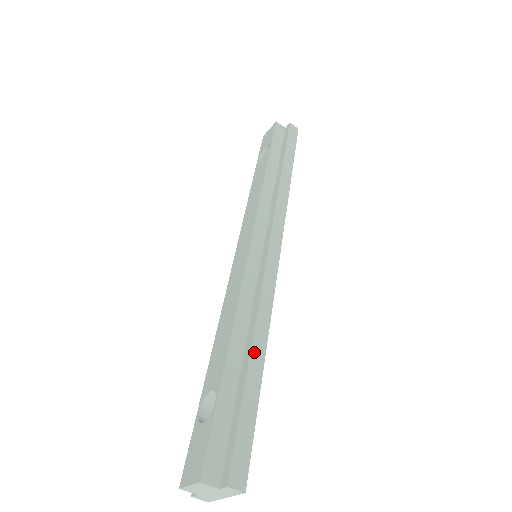
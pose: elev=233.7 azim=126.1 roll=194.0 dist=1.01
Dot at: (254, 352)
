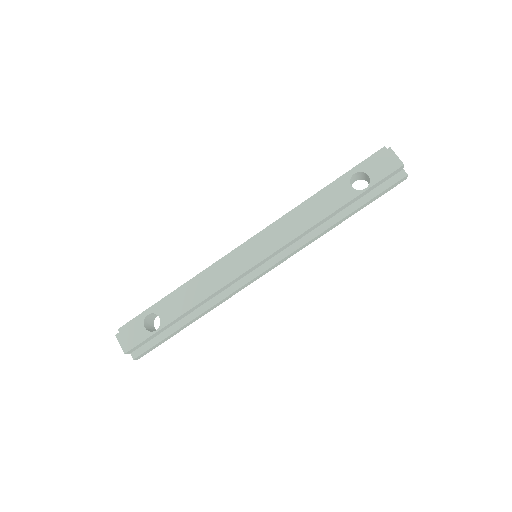
Dot at: (193, 320)
